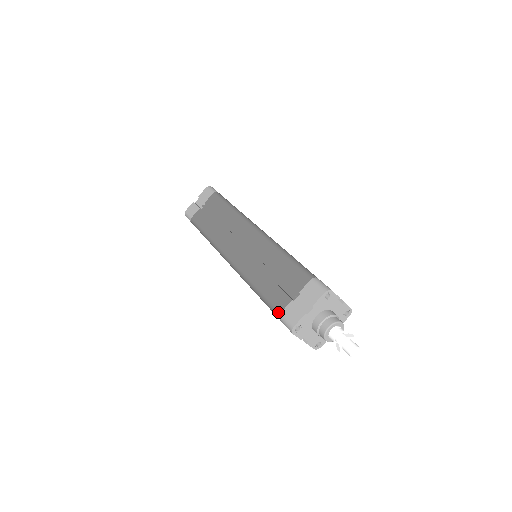
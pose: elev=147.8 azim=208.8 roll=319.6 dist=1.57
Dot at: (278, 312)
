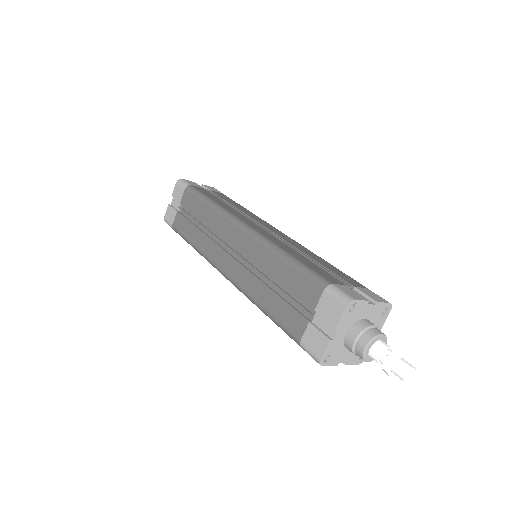
Dot at: (297, 340)
